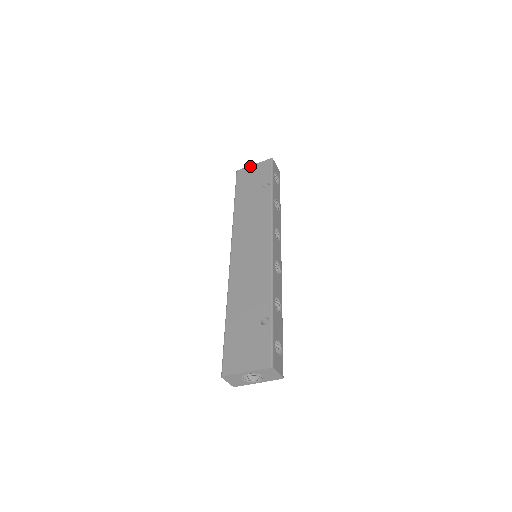
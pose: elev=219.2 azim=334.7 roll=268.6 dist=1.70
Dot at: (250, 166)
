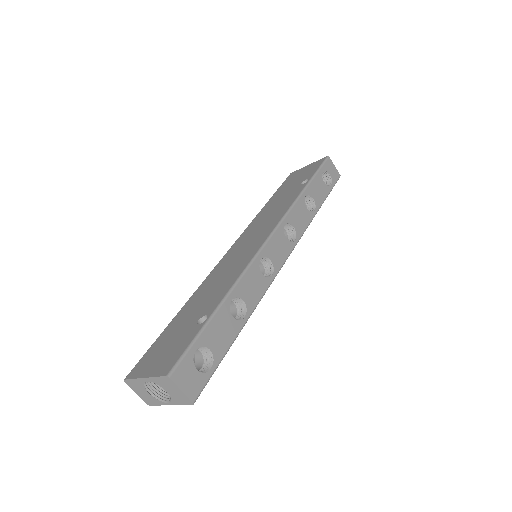
Dot at: (304, 167)
